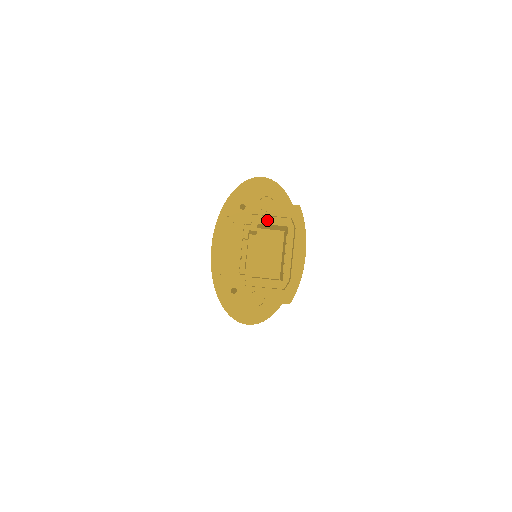
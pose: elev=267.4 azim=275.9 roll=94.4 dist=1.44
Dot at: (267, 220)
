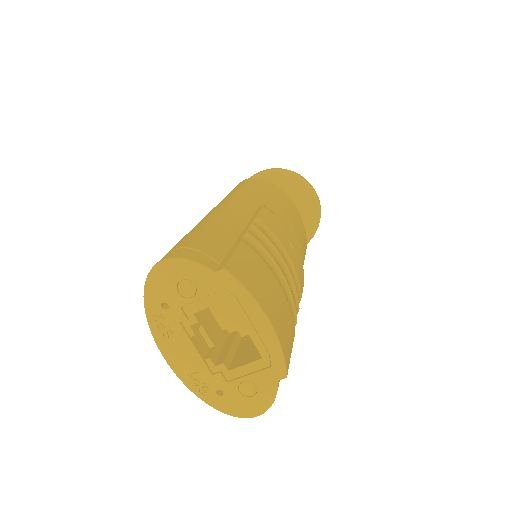
Dot at: (200, 305)
